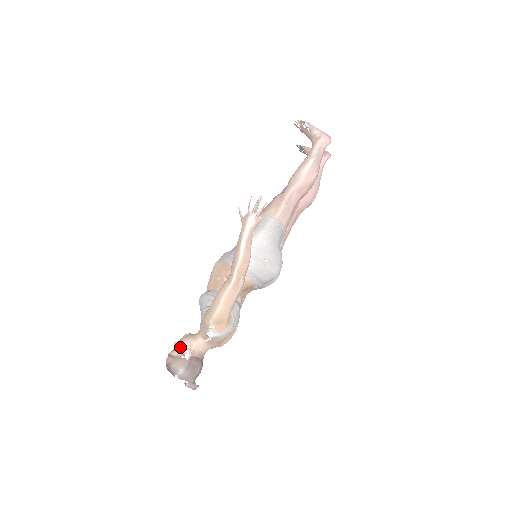
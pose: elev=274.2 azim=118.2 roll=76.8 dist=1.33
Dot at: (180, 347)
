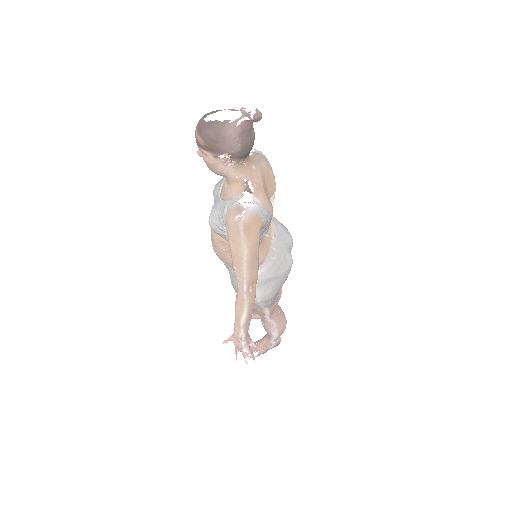
Dot at: occluded
